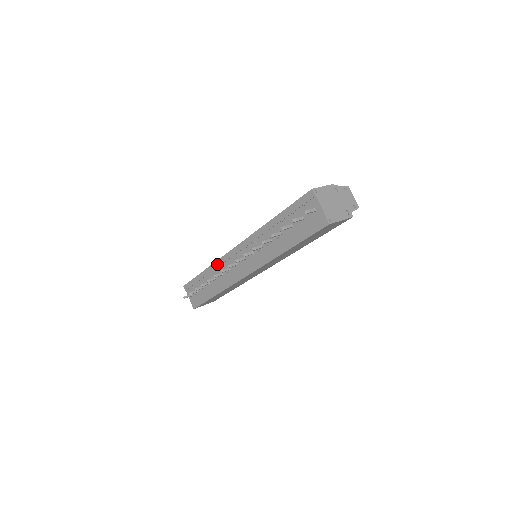
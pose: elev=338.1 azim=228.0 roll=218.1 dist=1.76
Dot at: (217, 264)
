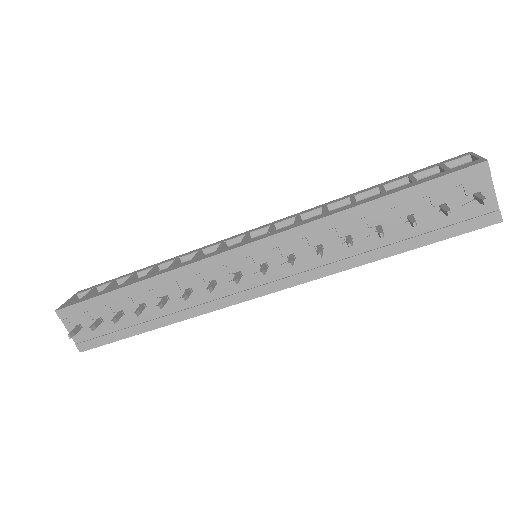
Dot at: (180, 273)
